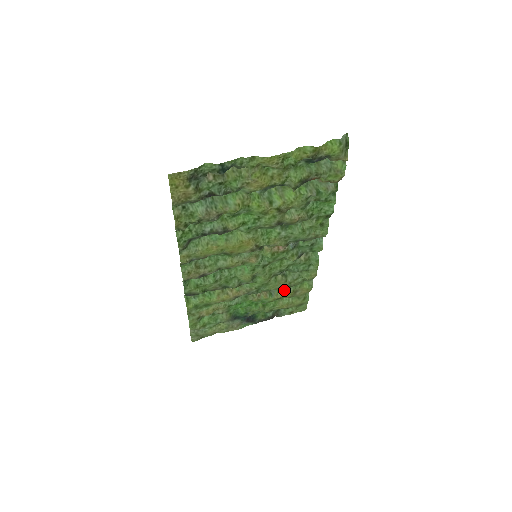
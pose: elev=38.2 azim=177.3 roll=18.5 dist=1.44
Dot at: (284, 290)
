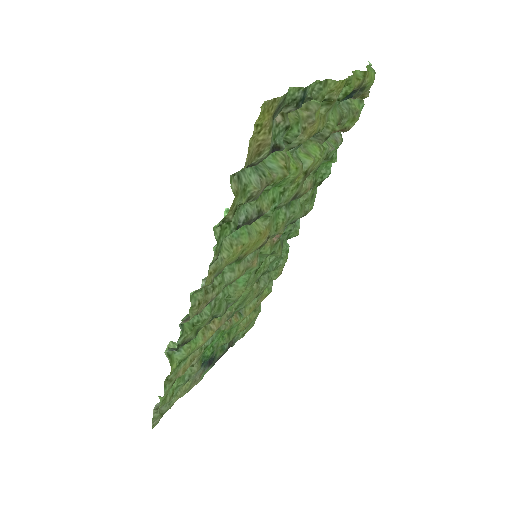
Dot at: (250, 304)
